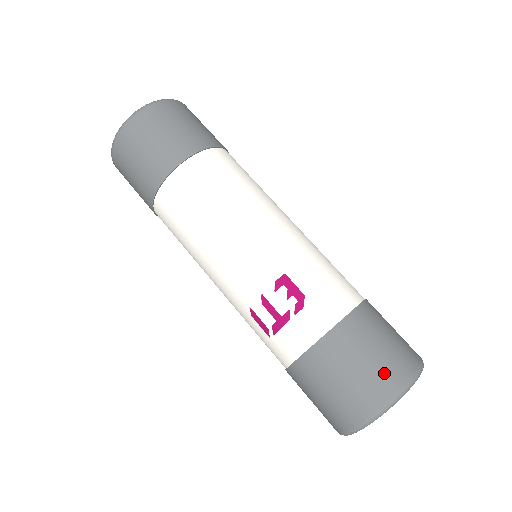
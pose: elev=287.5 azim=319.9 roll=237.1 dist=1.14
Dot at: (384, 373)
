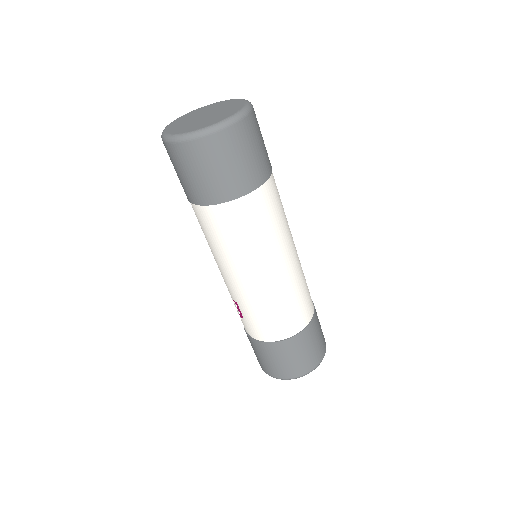
Dot at: (266, 367)
